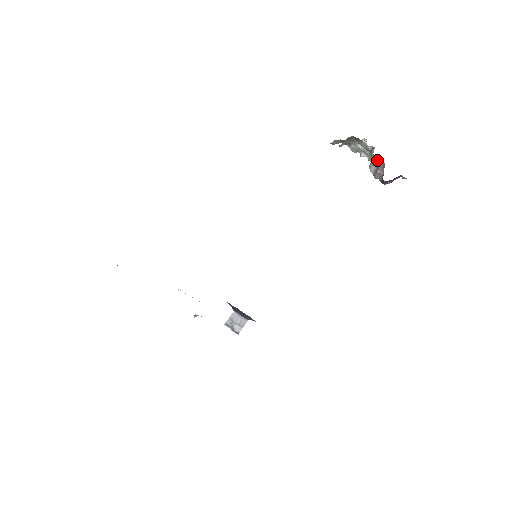
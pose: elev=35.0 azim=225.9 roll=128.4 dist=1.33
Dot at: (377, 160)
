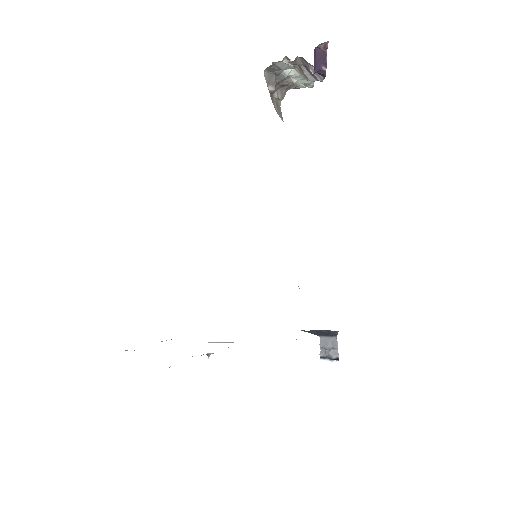
Dot at: (293, 63)
